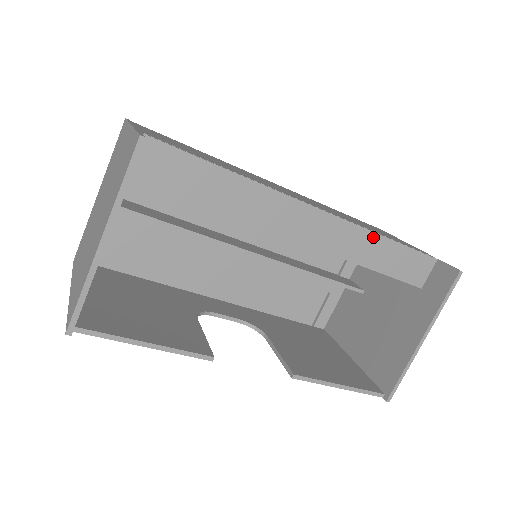
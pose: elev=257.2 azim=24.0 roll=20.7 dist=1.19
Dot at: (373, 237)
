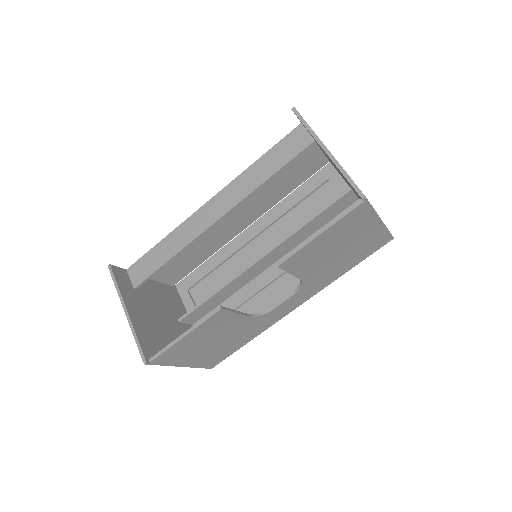
Dot at: (250, 170)
